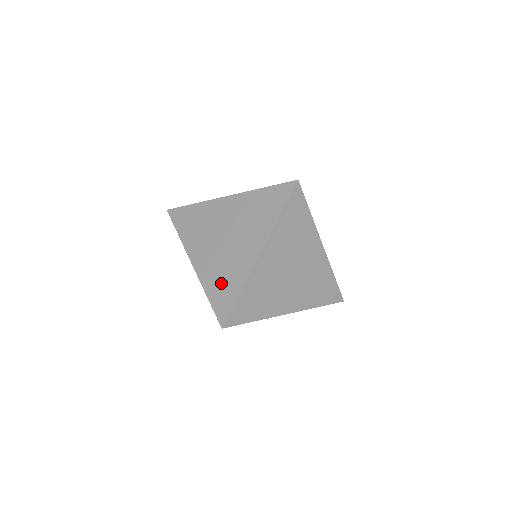
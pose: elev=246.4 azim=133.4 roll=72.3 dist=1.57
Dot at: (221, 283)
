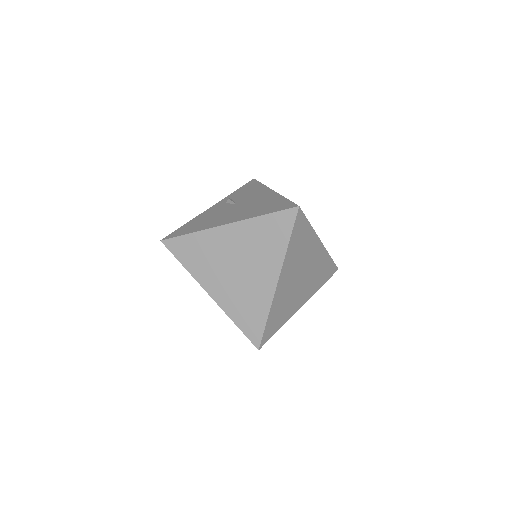
Dot at: (246, 311)
